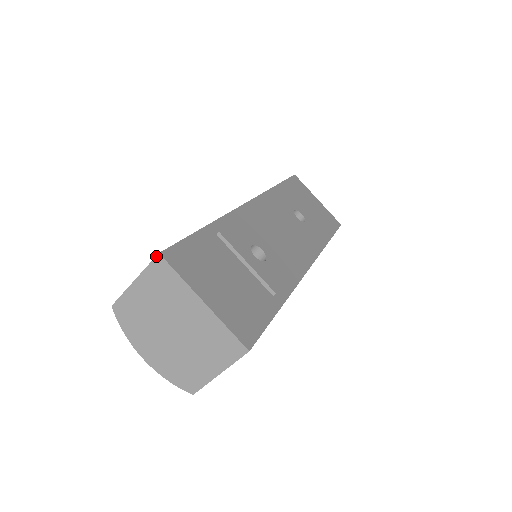
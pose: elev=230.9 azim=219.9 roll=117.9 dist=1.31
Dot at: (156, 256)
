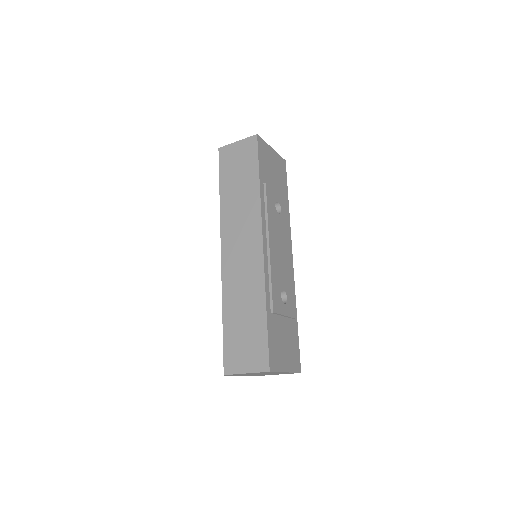
Dot at: occluded
